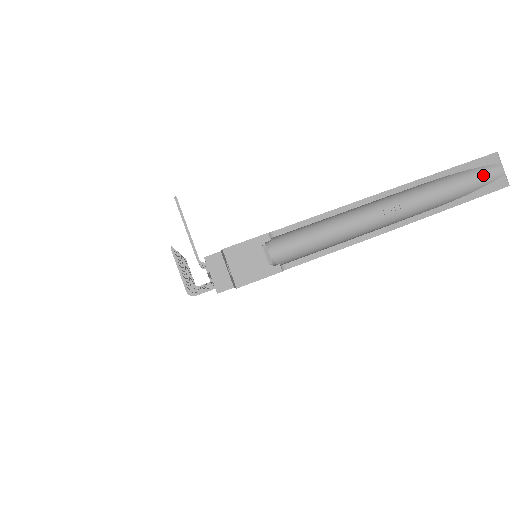
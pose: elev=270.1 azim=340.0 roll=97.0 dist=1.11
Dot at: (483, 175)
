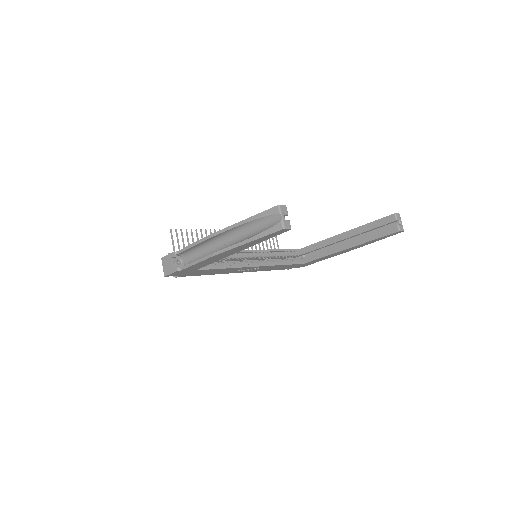
Dot at: (271, 221)
